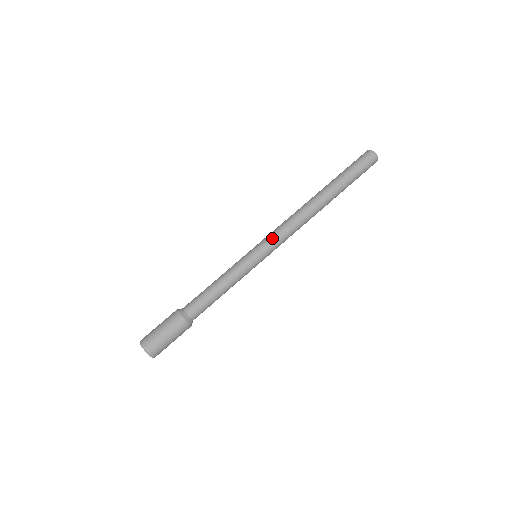
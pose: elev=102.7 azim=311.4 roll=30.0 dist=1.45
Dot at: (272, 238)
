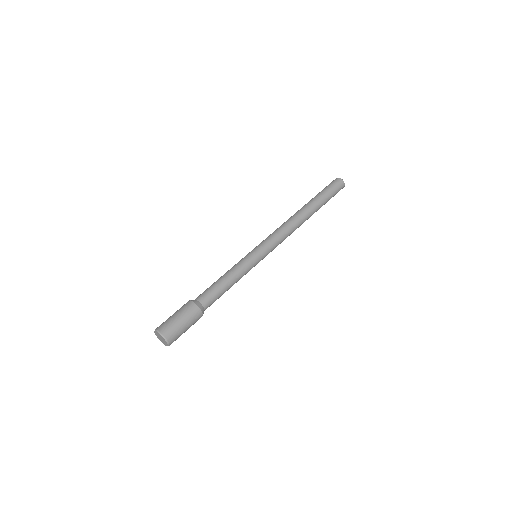
Dot at: (266, 239)
